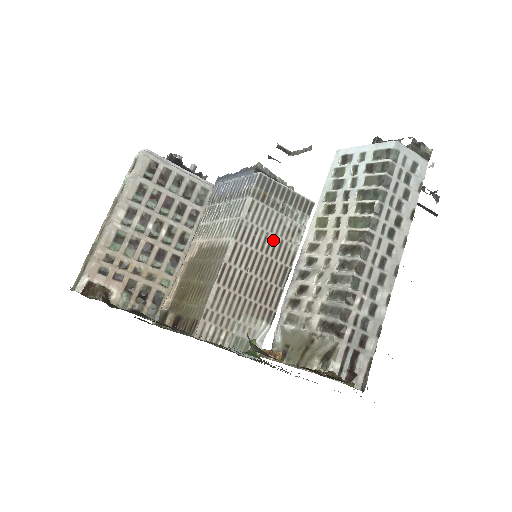
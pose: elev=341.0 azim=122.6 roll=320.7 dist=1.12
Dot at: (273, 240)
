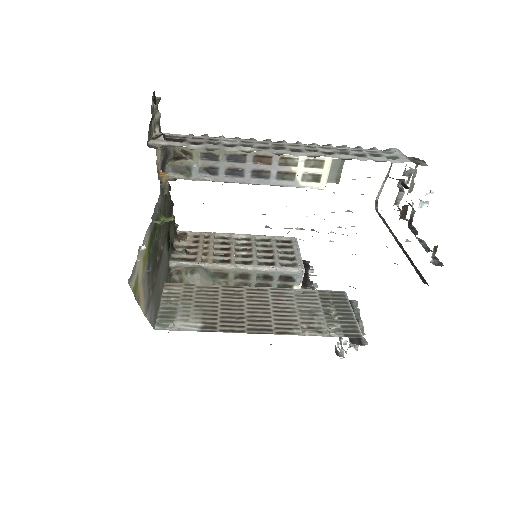
Dot at: (291, 314)
